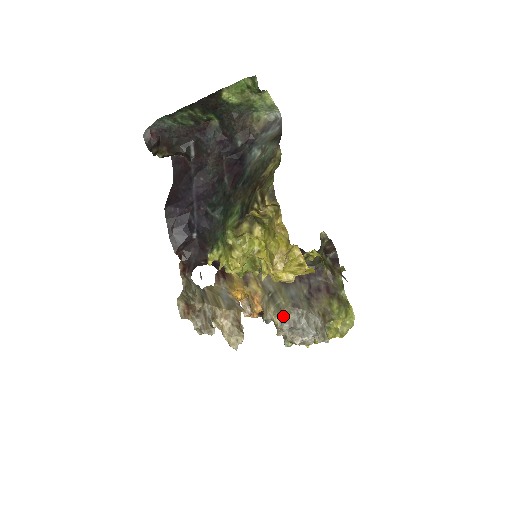
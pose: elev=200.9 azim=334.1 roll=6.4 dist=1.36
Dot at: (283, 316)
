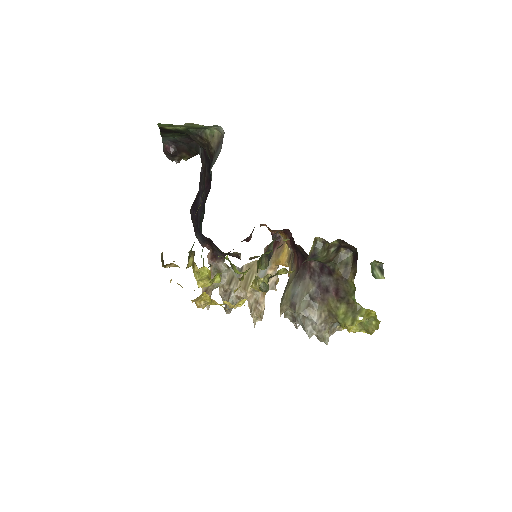
Dot at: (281, 312)
